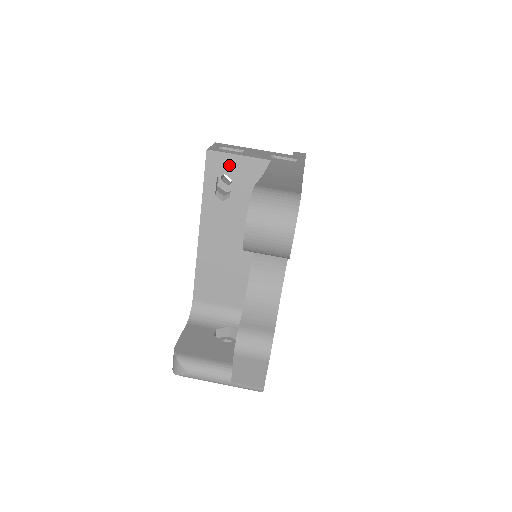
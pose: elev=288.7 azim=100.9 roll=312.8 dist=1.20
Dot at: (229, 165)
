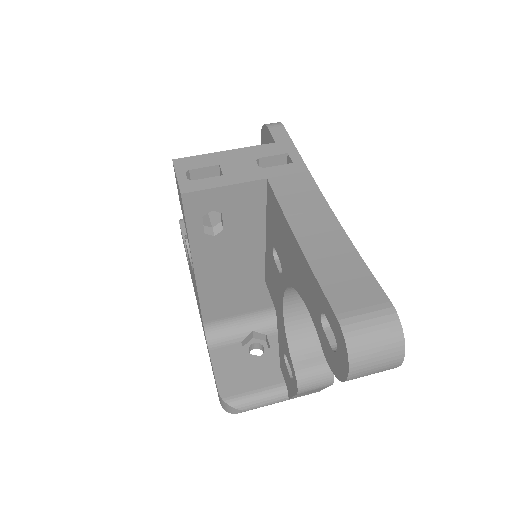
Dot at: (215, 200)
